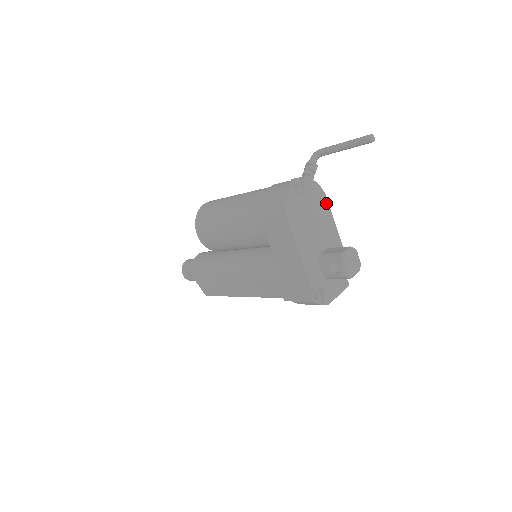
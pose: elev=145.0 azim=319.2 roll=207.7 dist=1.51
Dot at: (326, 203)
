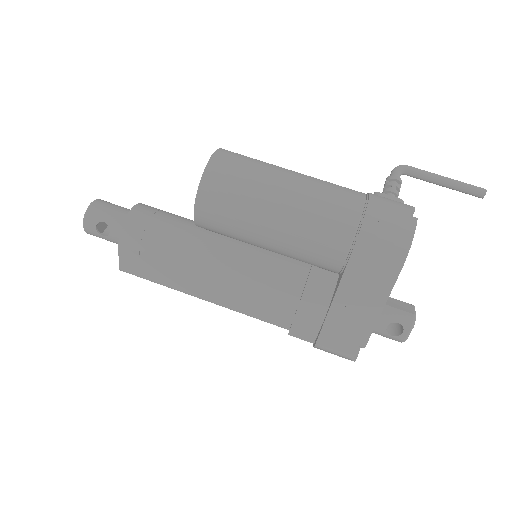
Dot at: occluded
